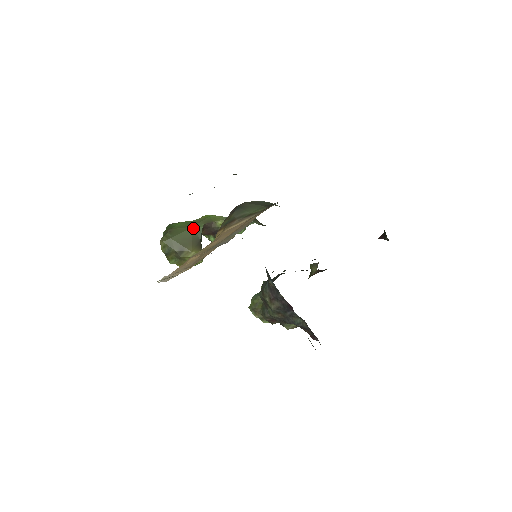
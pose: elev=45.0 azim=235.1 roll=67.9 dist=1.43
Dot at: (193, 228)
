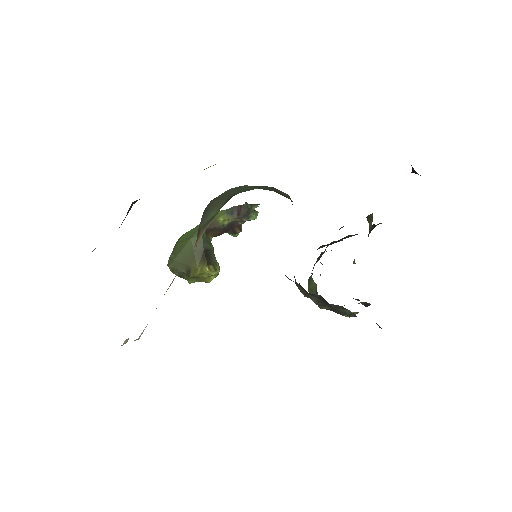
Dot at: (192, 239)
